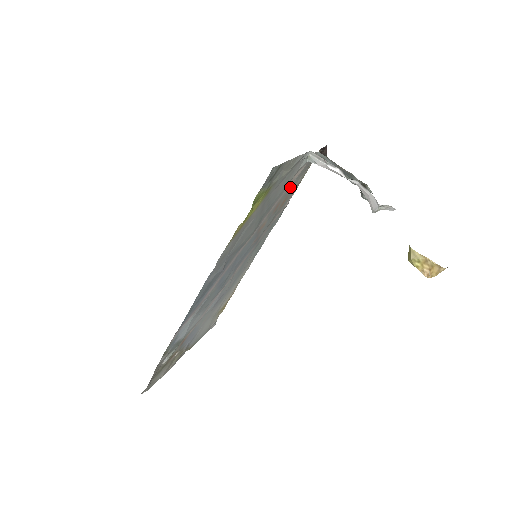
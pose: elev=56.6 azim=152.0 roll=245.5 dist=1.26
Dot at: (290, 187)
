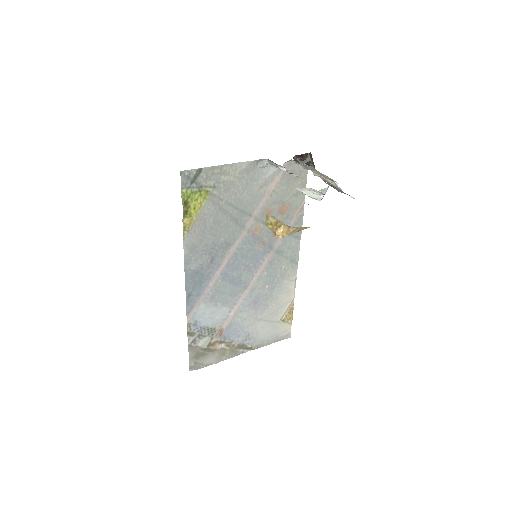
Dot at: (277, 194)
